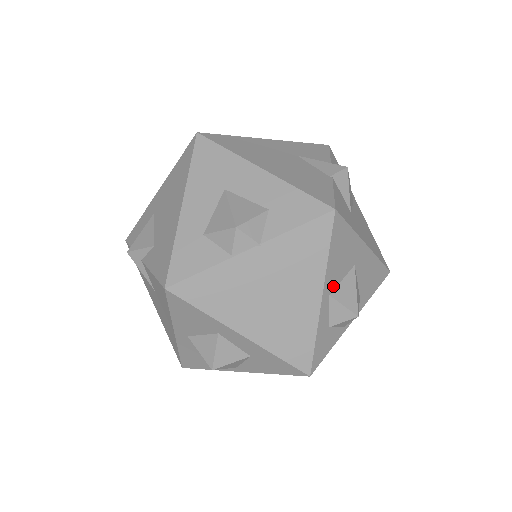
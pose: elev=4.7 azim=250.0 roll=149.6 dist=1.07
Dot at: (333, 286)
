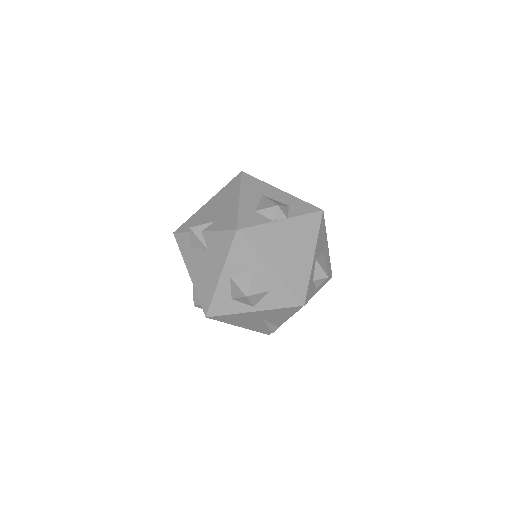
Dot at: (317, 255)
